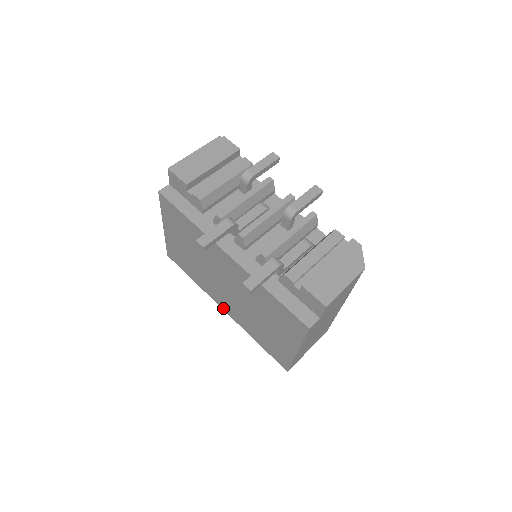
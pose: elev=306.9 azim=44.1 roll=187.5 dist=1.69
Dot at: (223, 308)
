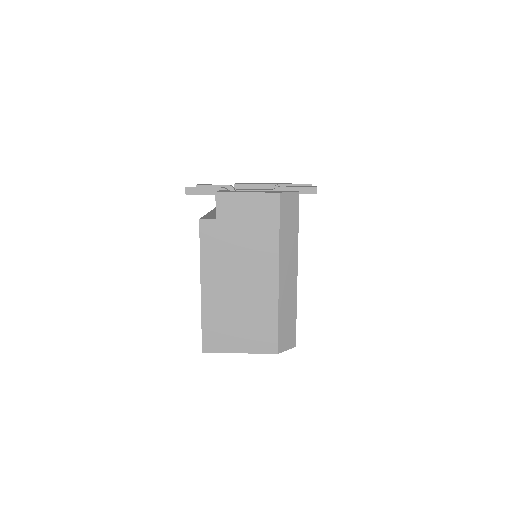
Dot at: occluded
